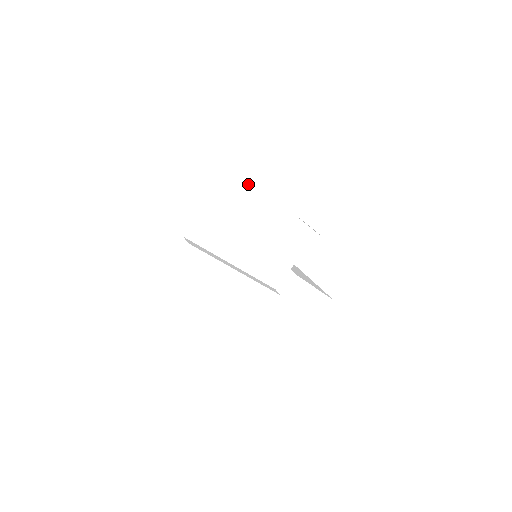
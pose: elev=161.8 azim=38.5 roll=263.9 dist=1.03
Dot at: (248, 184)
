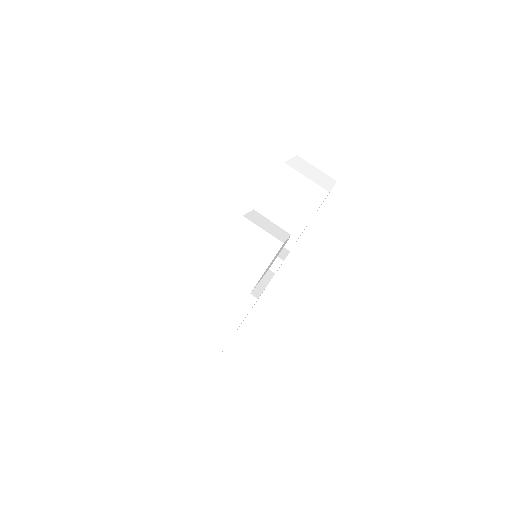
Dot at: occluded
